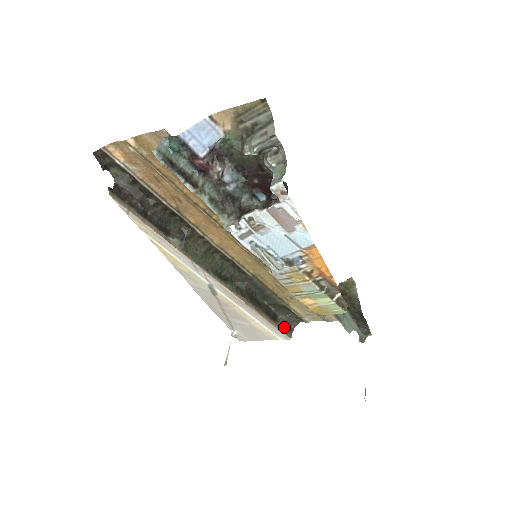
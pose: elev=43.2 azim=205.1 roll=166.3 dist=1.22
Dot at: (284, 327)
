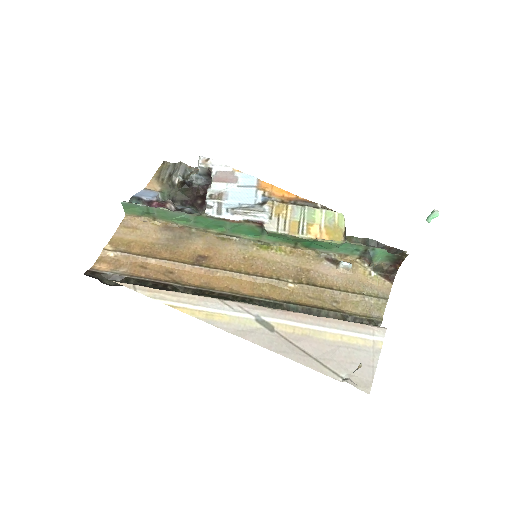
Dot at: occluded
